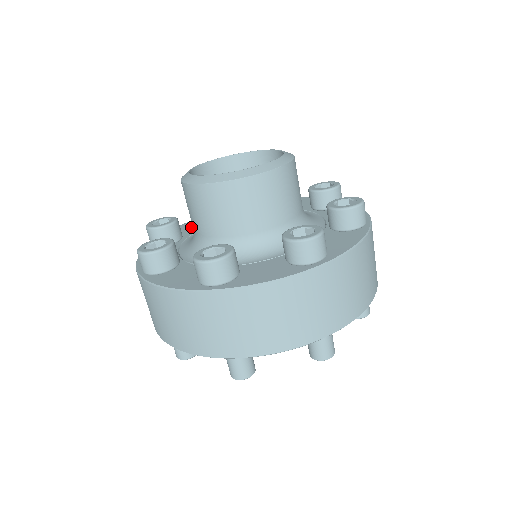
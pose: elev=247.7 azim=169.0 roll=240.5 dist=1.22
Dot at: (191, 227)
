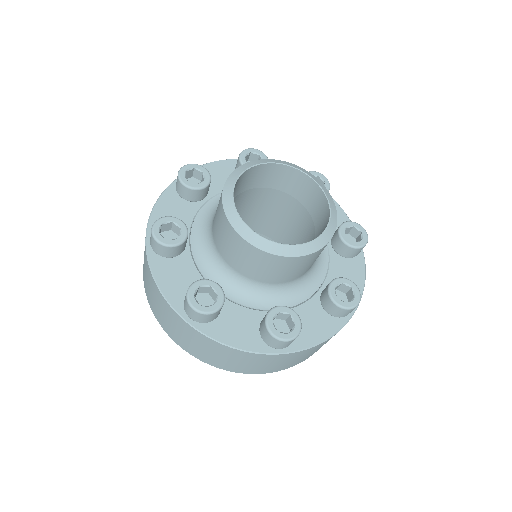
Dot at: (223, 176)
